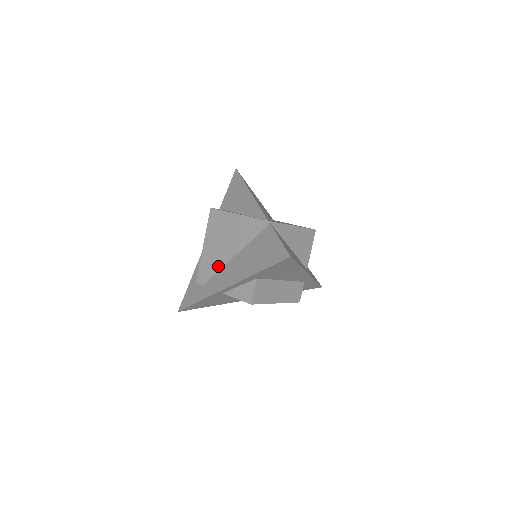
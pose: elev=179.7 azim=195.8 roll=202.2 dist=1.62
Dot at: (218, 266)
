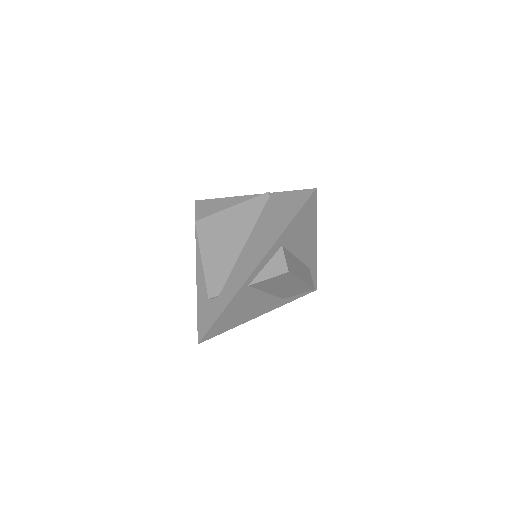
Dot at: (230, 265)
